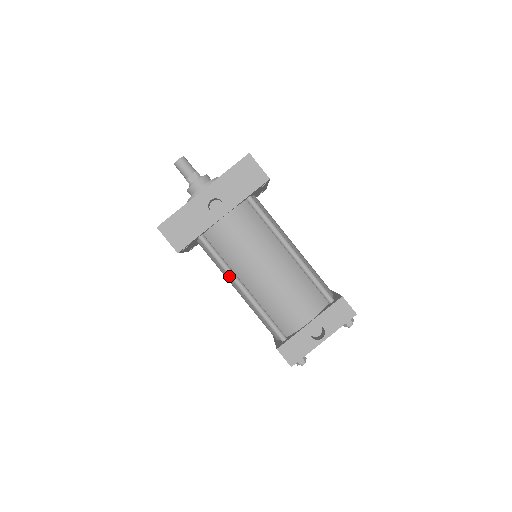
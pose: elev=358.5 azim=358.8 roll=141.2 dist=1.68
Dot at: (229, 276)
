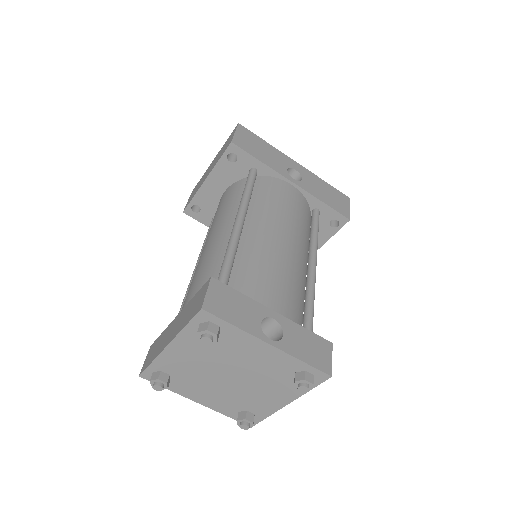
Dot at: (241, 204)
